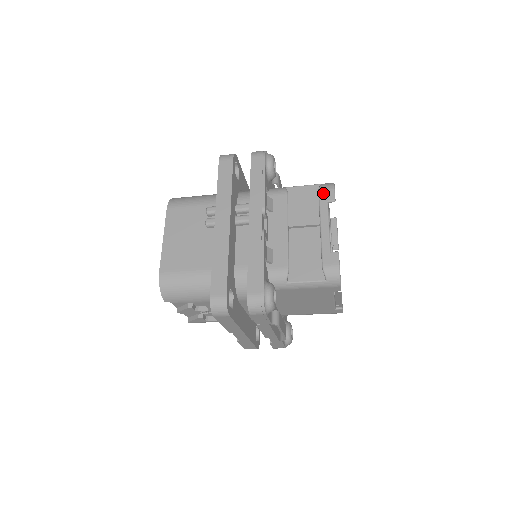
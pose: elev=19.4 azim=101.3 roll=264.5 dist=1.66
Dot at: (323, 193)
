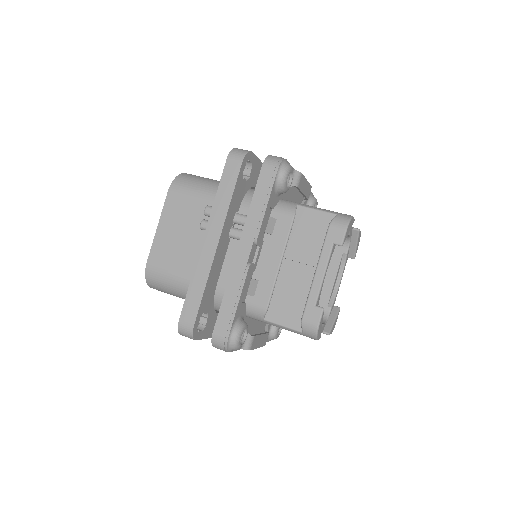
Dot at: (332, 231)
